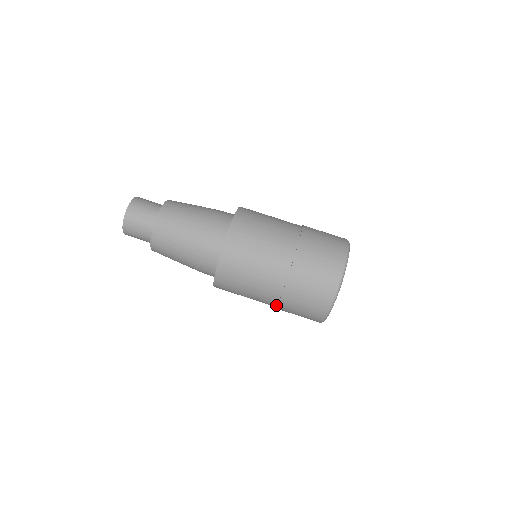
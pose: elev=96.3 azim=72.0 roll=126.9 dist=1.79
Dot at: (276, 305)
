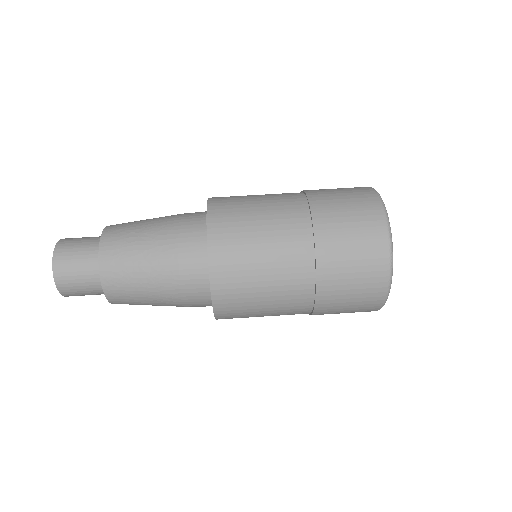
Dot at: (313, 267)
